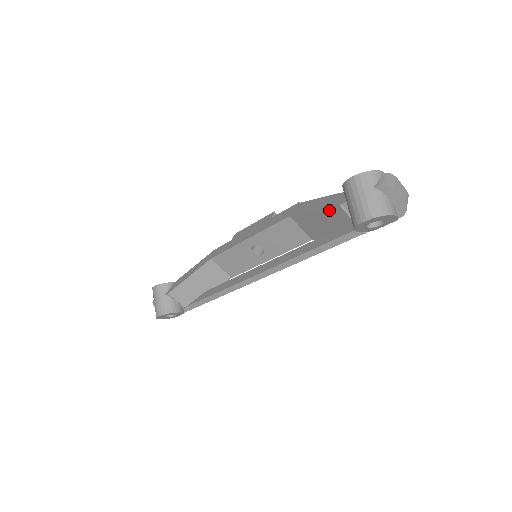
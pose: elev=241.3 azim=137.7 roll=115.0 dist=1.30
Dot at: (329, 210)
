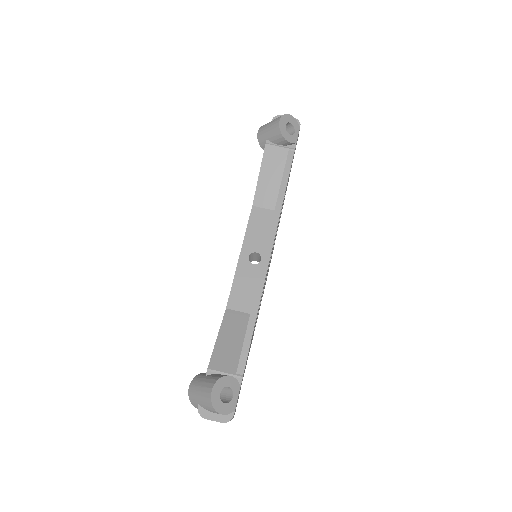
Dot at: (265, 158)
